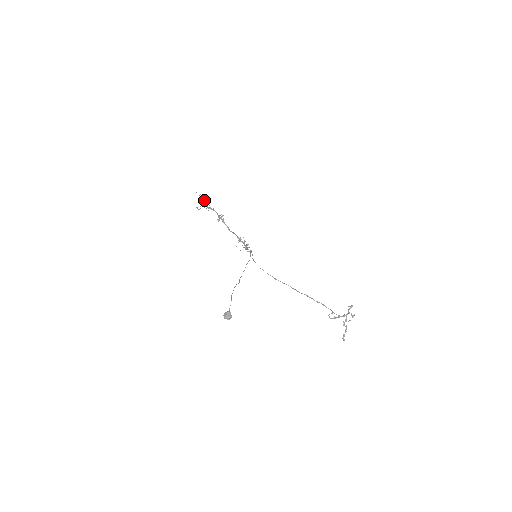
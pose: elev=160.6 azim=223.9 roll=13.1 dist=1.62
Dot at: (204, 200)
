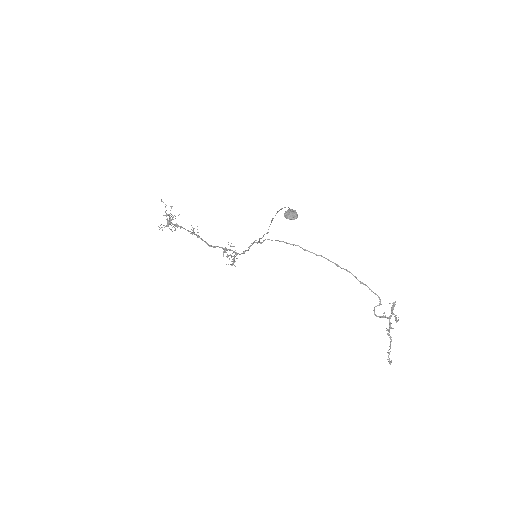
Dot at: occluded
